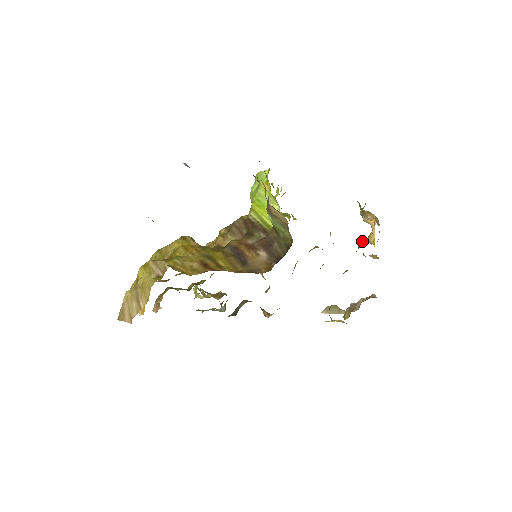
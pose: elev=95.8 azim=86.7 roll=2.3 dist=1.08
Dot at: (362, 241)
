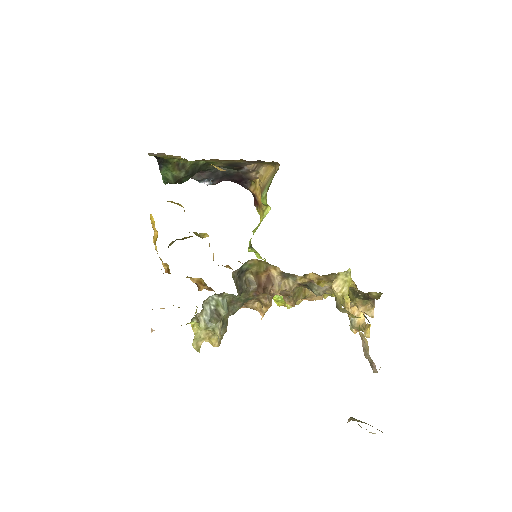
Dot at: occluded
